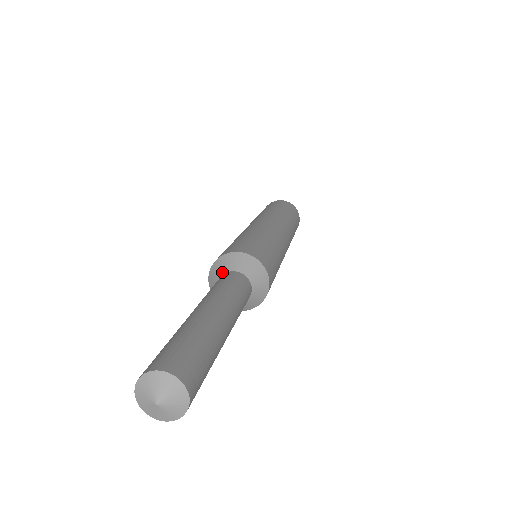
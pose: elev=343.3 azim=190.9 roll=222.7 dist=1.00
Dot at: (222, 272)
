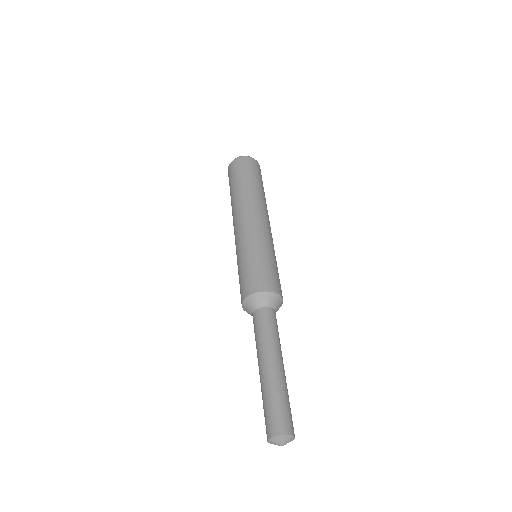
Dot at: (259, 306)
